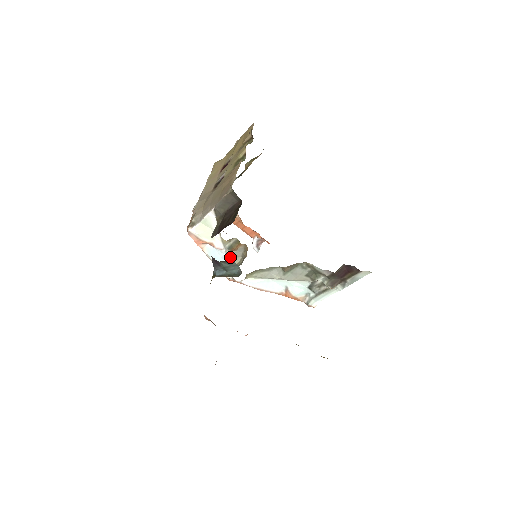
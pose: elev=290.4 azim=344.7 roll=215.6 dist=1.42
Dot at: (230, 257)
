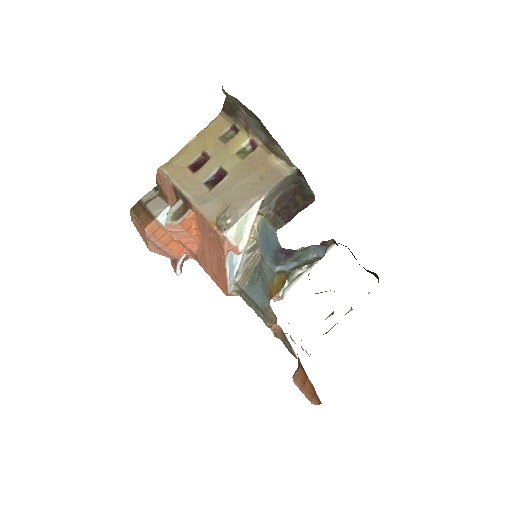
Dot at: (245, 261)
